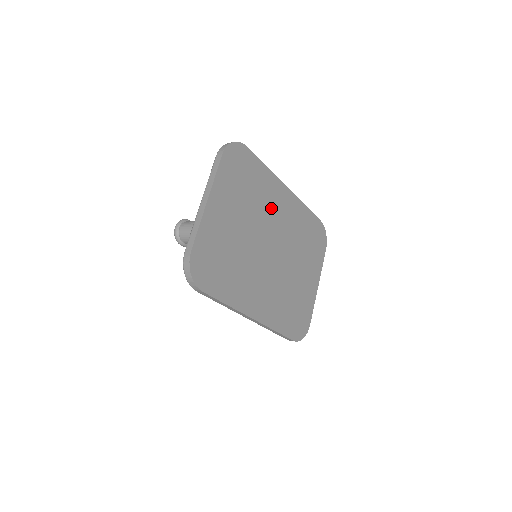
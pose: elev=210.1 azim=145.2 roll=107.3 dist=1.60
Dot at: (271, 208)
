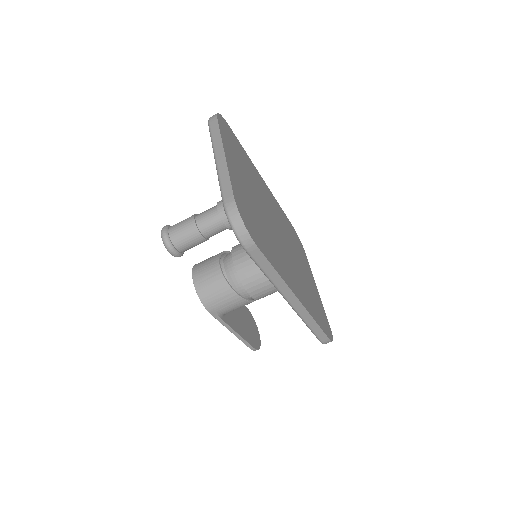
Dot at: (263, 193)
